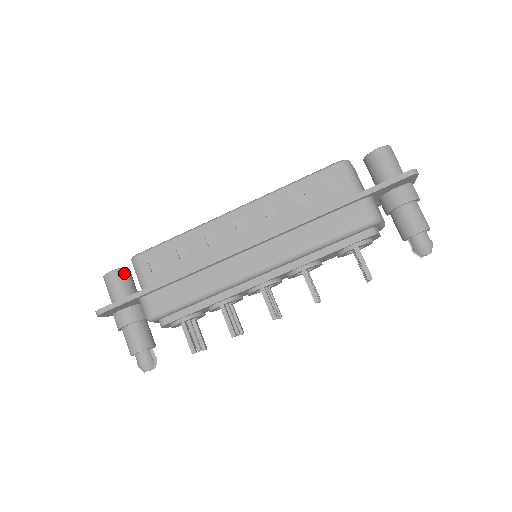
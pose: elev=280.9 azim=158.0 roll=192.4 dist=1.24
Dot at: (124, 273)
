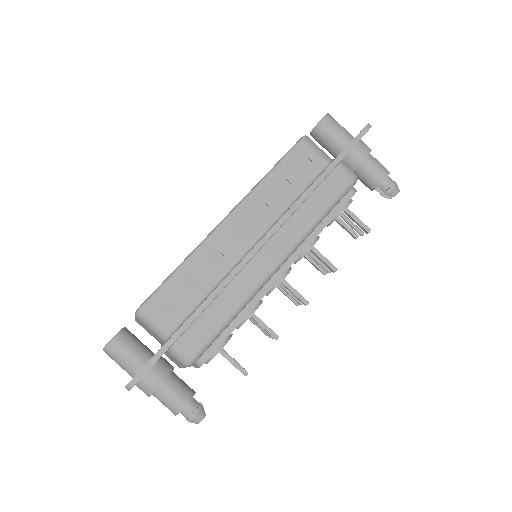
Dot at: (127, 334)
